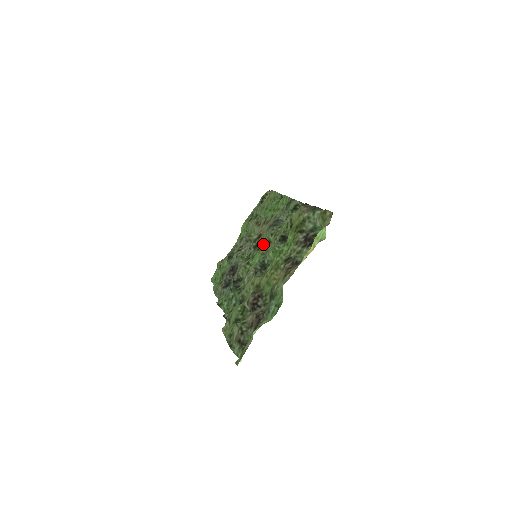
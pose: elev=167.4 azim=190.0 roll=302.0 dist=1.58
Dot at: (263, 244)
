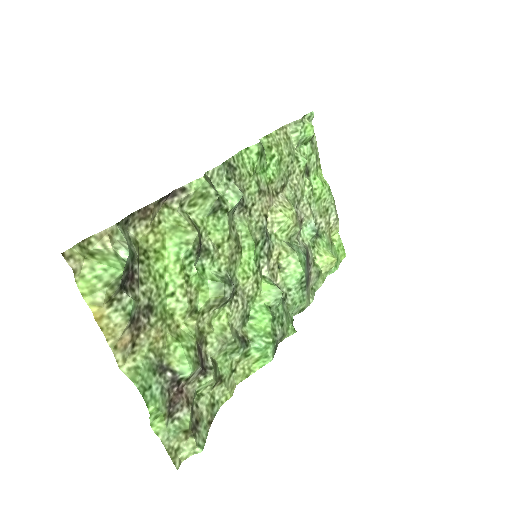
Dot at: (241, 242)
